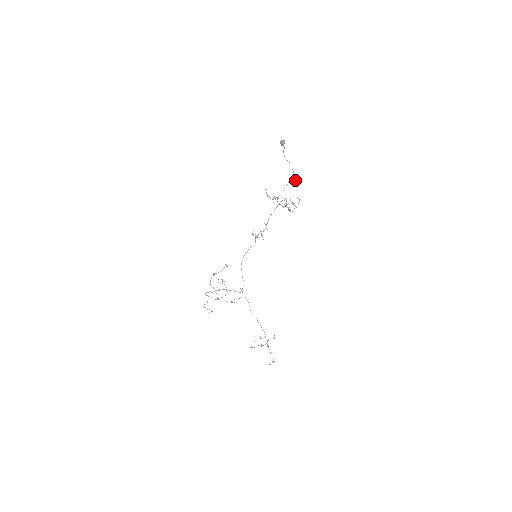
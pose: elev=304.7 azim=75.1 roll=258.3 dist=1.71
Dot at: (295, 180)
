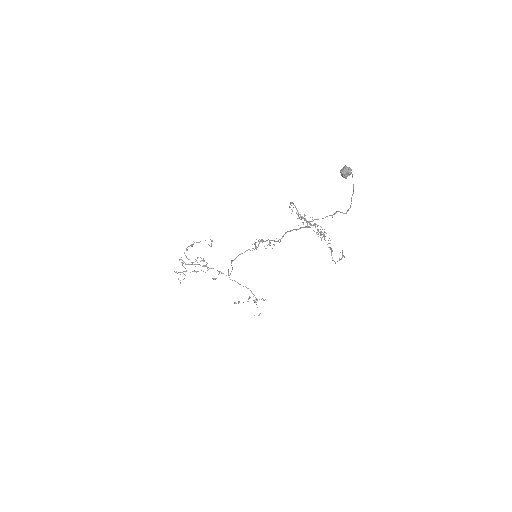
Dot at: occluded
